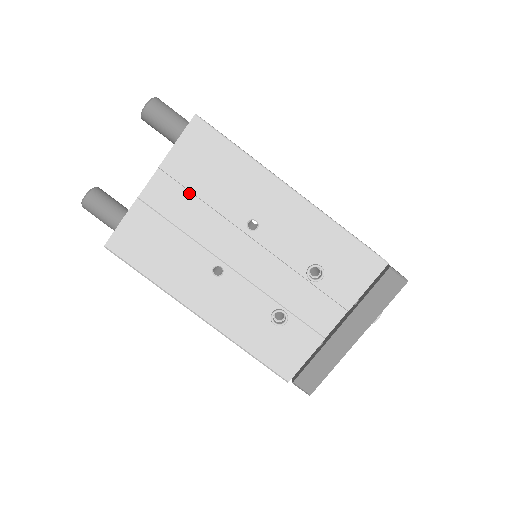
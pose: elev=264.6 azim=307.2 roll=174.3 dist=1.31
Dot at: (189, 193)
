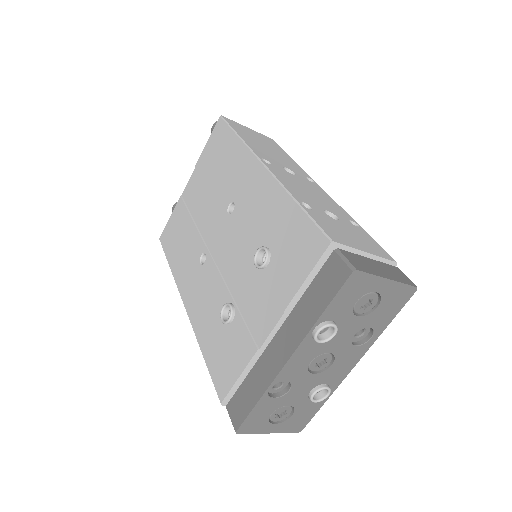
Dot at: (204, 185)
